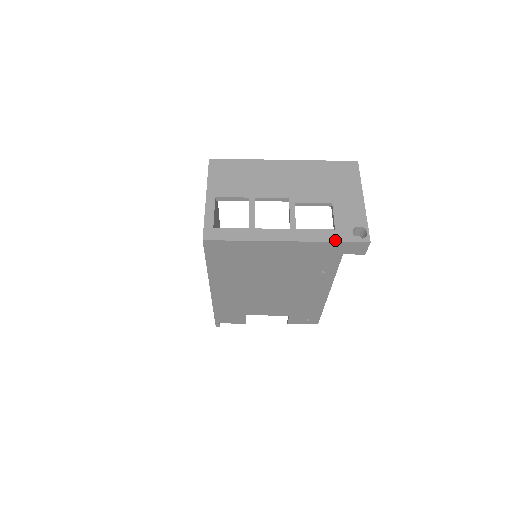
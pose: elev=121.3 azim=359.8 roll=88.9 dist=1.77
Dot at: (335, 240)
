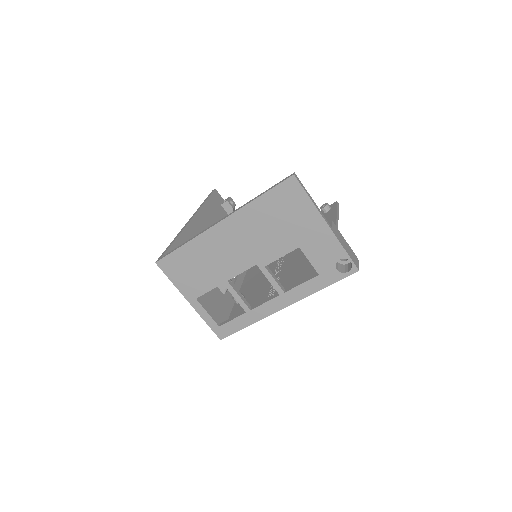
Dot at: (325, 286)
